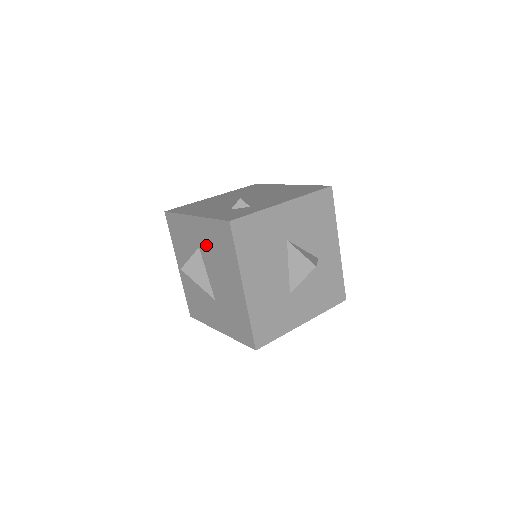
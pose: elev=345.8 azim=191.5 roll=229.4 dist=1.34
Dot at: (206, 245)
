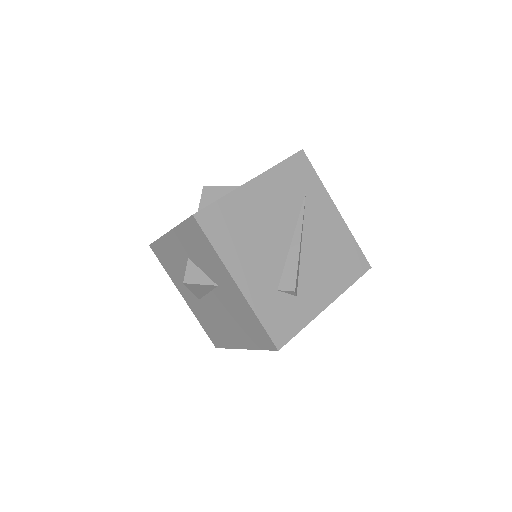
Dot at: (230, 301)
